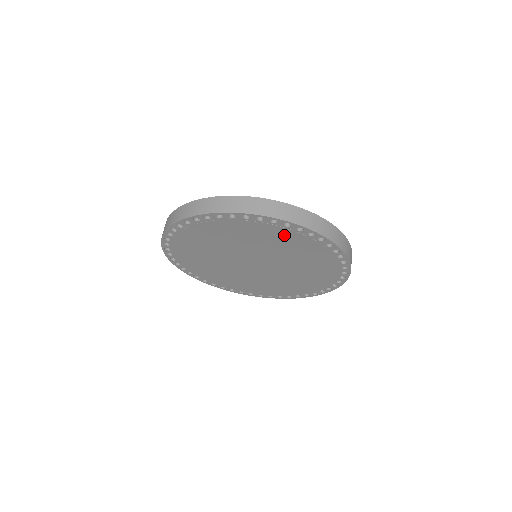
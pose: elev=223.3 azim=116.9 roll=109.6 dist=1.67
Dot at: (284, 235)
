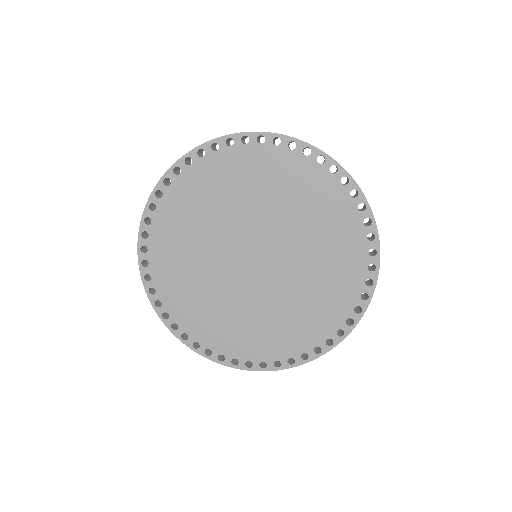
Dot at: (321, 191)
